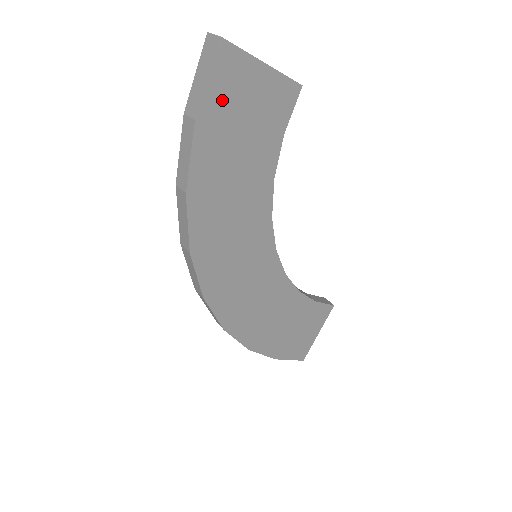
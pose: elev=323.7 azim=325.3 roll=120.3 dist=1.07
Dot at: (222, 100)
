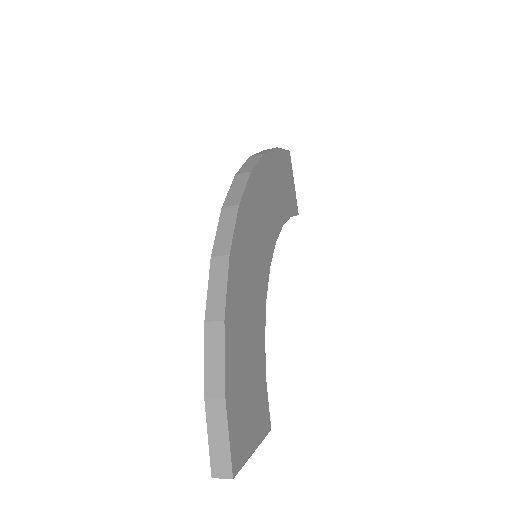
Dot at: (284, 162)
